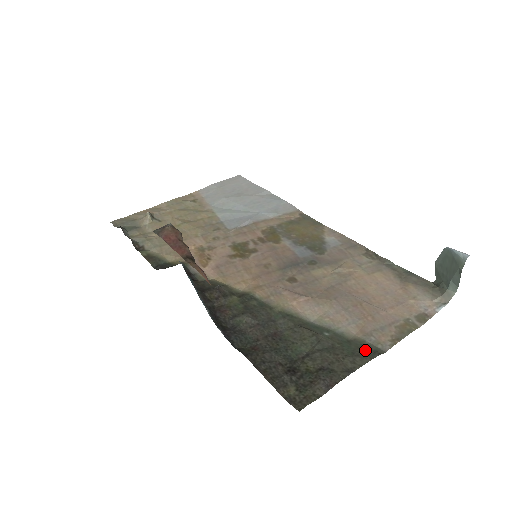
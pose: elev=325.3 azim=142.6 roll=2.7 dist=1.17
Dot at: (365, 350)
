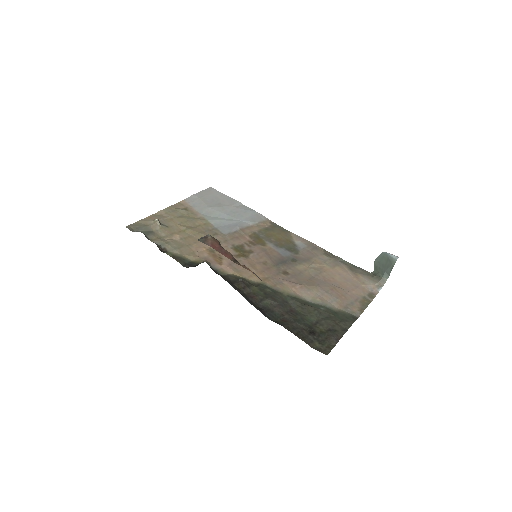
Dot at: (348, 317)
